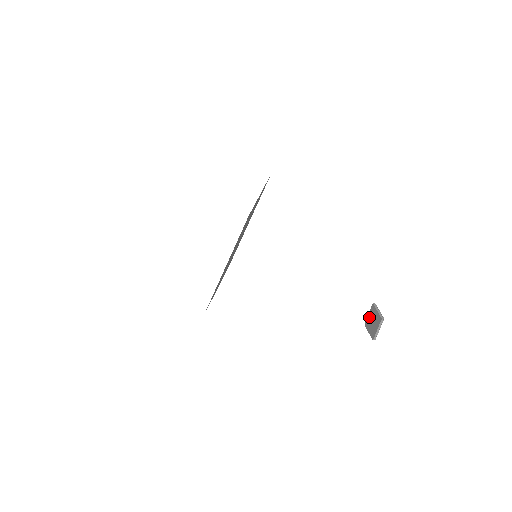
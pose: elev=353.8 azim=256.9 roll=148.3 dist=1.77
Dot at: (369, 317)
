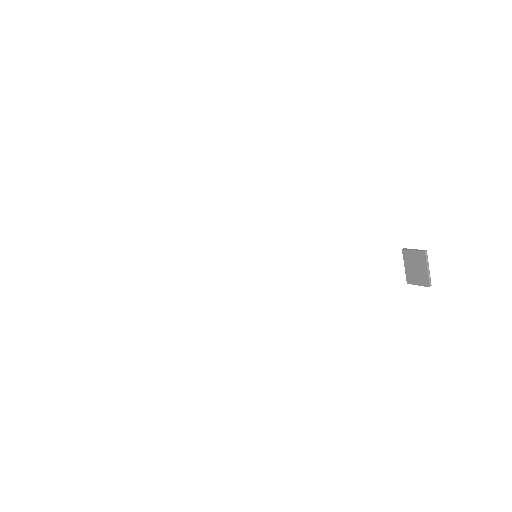
Dot at: (407, 268)
